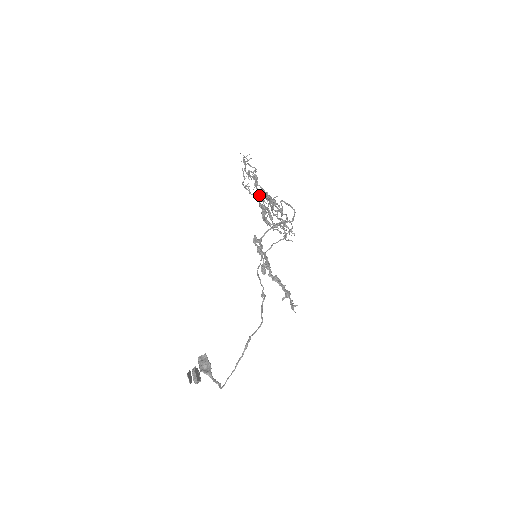
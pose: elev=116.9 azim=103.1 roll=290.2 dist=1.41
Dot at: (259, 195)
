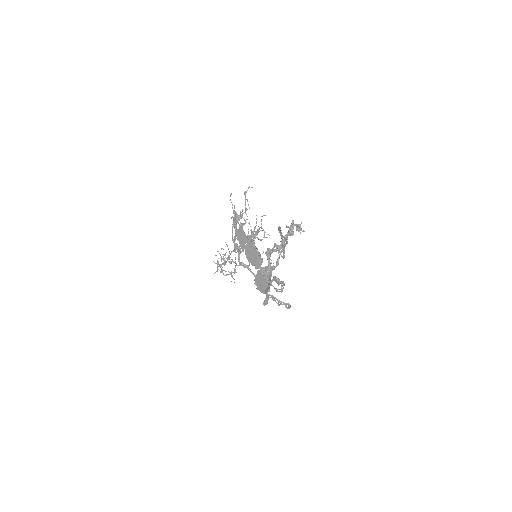
Dot at: (232, 239)
